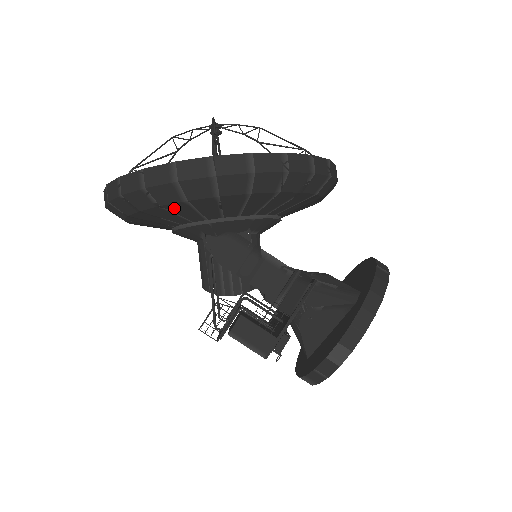
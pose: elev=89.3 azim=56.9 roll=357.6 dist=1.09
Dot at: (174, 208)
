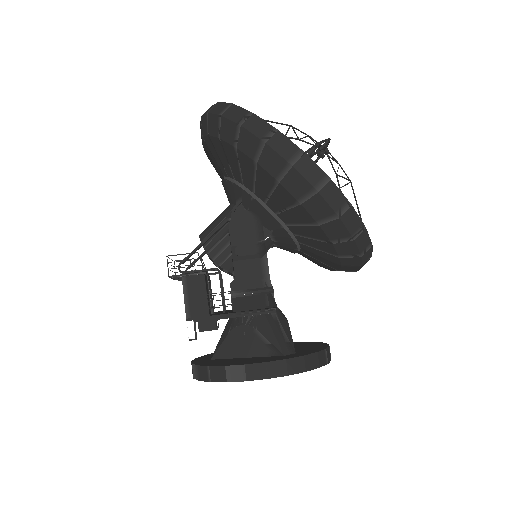
Dot at: (243, 160)
